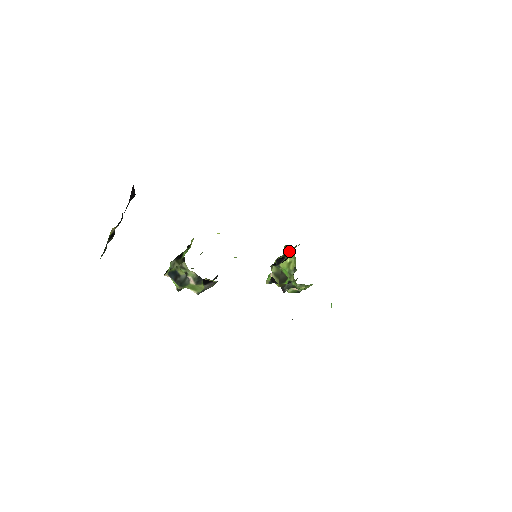
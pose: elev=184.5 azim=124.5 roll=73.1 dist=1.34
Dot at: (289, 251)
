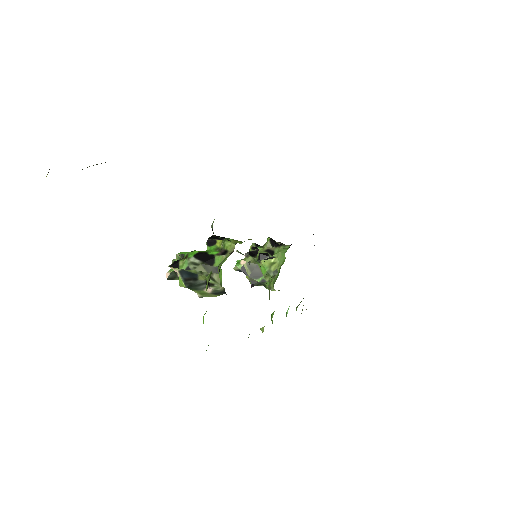
Dot at: (273, 248)
